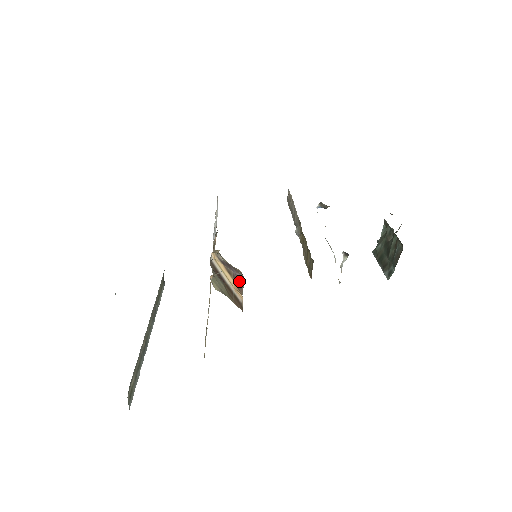
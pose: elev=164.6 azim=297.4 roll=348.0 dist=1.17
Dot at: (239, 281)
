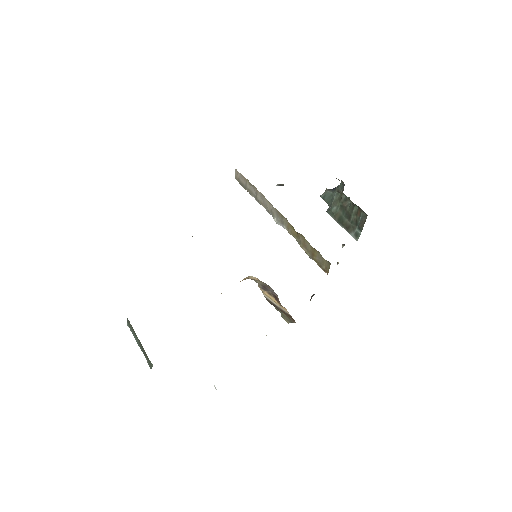
Dot at: (275, 295)
